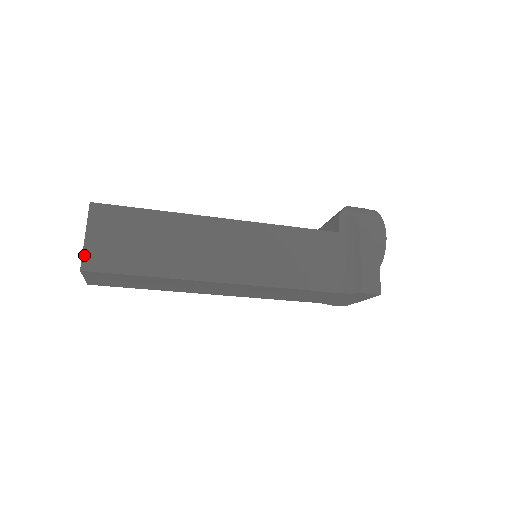
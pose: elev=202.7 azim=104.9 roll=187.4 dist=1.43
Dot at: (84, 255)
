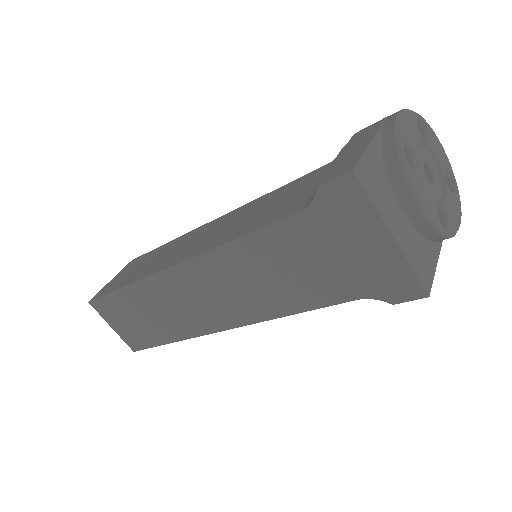
Dot at: (99, 292)
